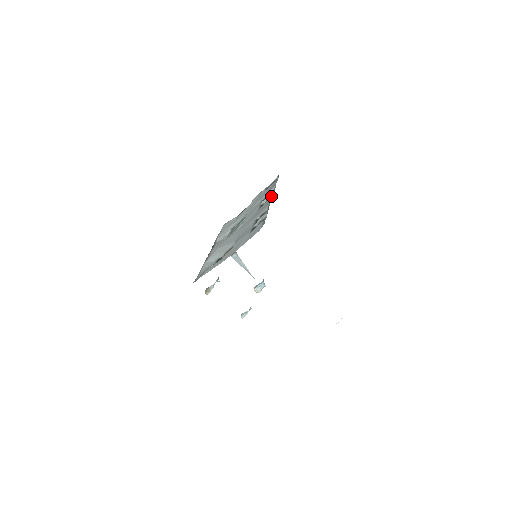
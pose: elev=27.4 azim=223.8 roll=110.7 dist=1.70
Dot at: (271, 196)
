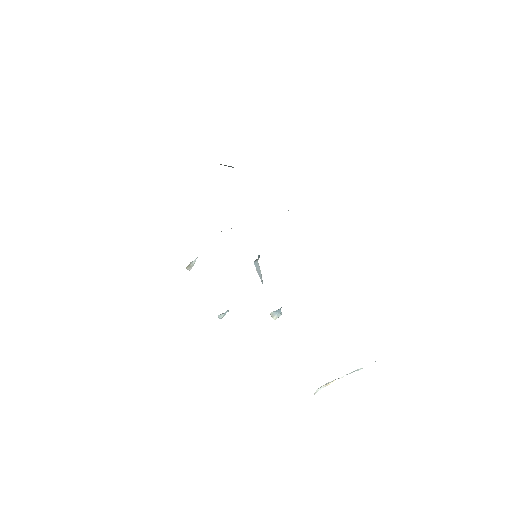
Dot at: occluded
